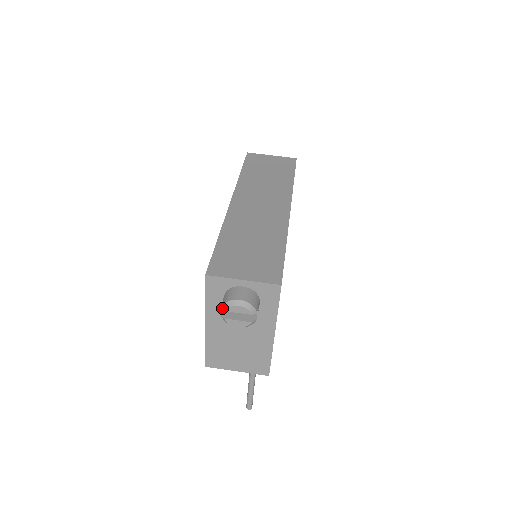
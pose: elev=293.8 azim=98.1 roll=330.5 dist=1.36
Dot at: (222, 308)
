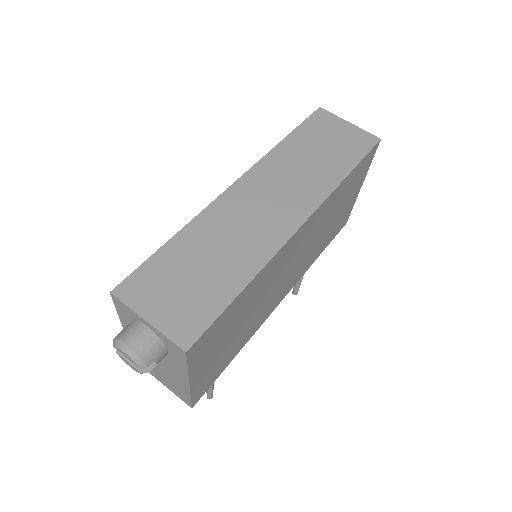
Dot at: (113, 341)
